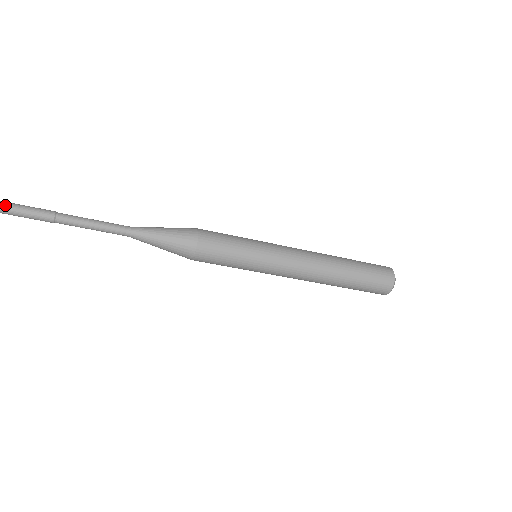
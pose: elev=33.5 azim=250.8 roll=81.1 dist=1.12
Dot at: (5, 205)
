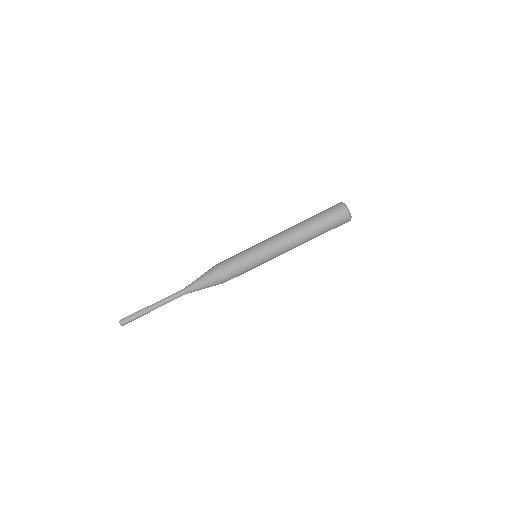
Dot at: (127, 317)
